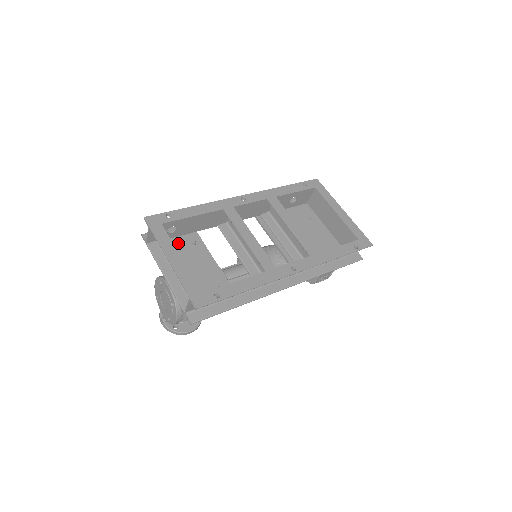
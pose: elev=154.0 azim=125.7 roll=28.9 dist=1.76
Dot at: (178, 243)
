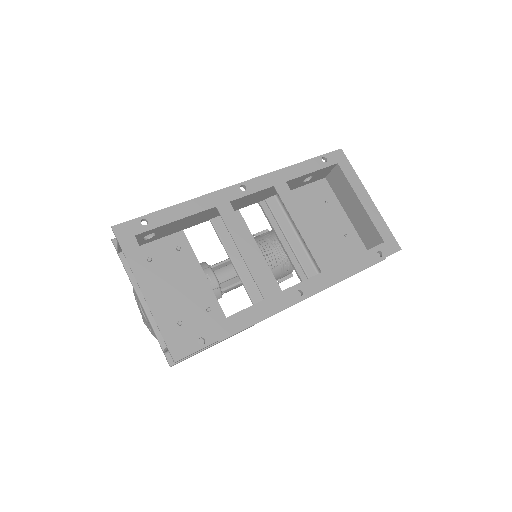
Dot at: (158, 249)
